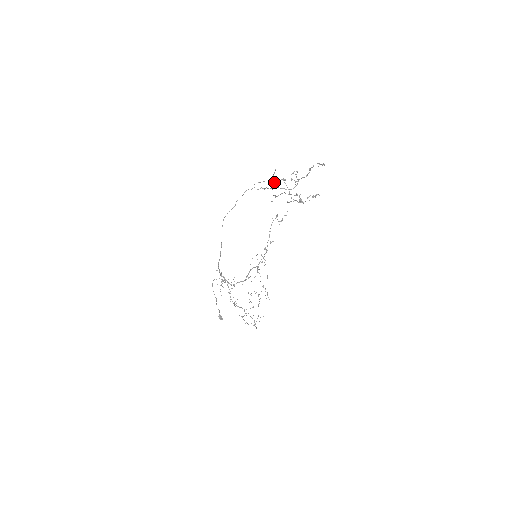
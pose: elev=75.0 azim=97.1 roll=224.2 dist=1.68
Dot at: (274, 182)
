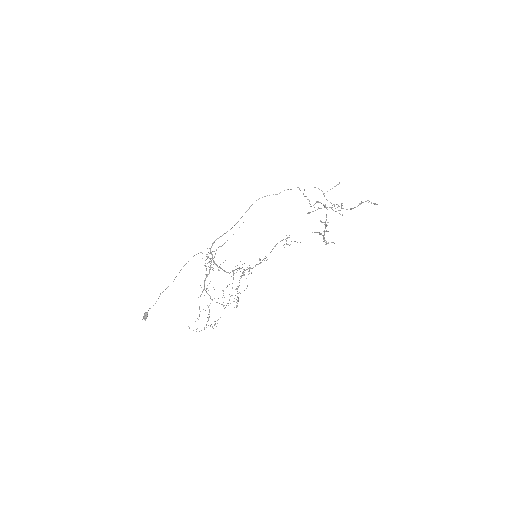
Dot at: occluded
